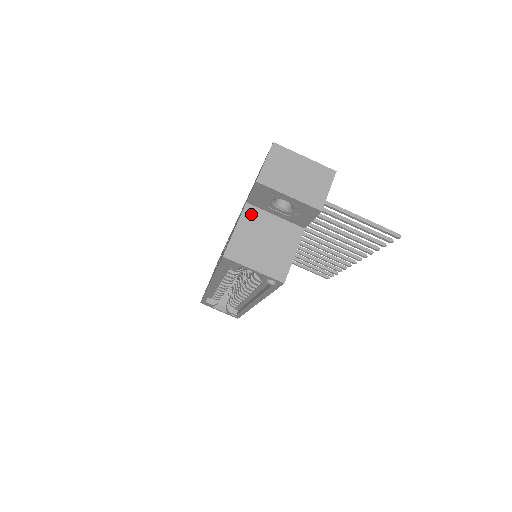
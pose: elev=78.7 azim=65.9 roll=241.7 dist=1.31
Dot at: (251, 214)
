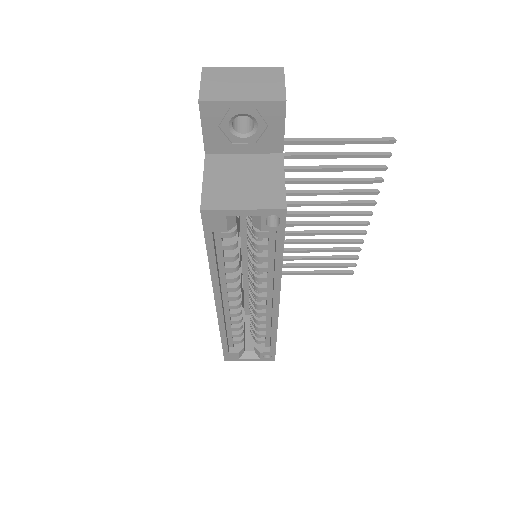
Dot at: (215, 162)
